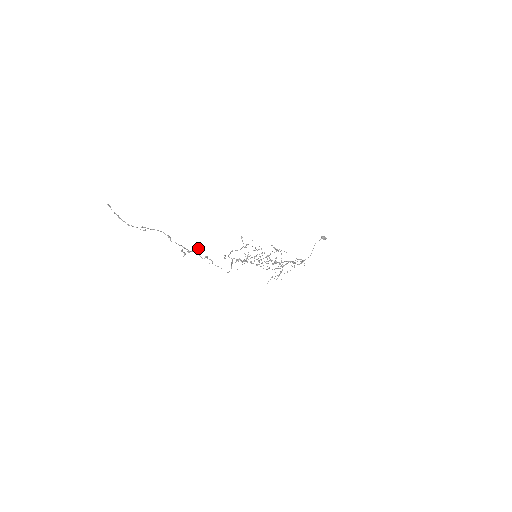
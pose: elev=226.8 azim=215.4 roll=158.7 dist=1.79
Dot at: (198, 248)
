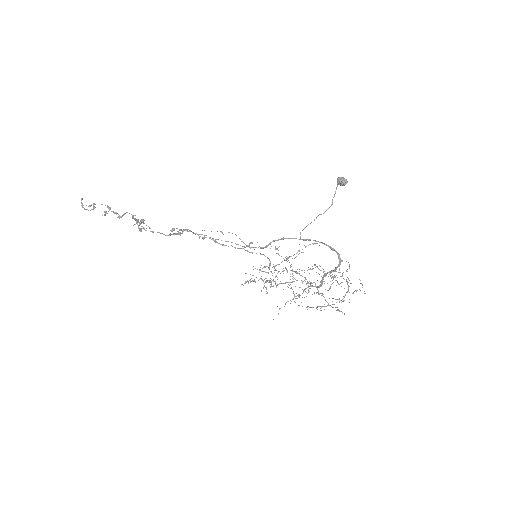
Dot at: (141, 220)
